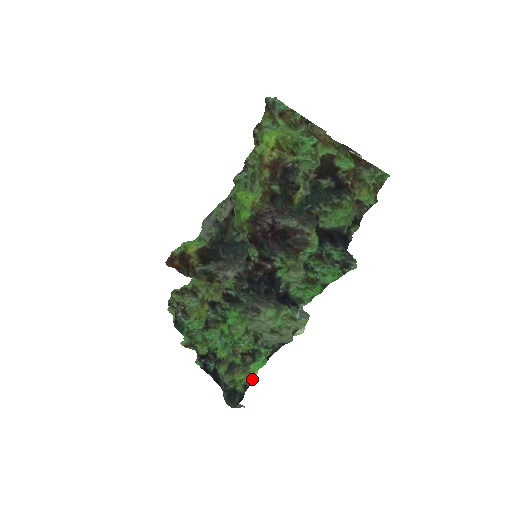
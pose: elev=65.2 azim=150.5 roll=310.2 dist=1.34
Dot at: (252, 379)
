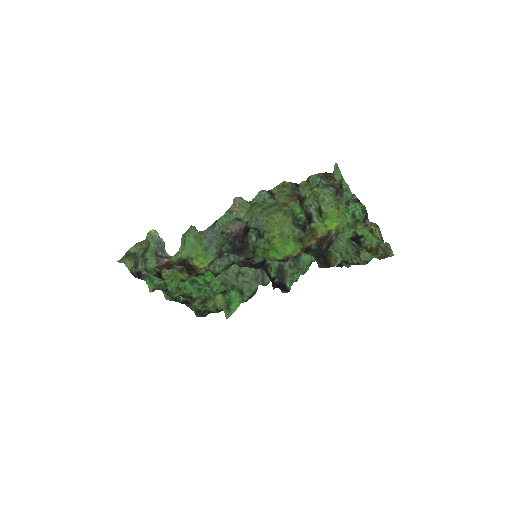
Dot at: occluded
